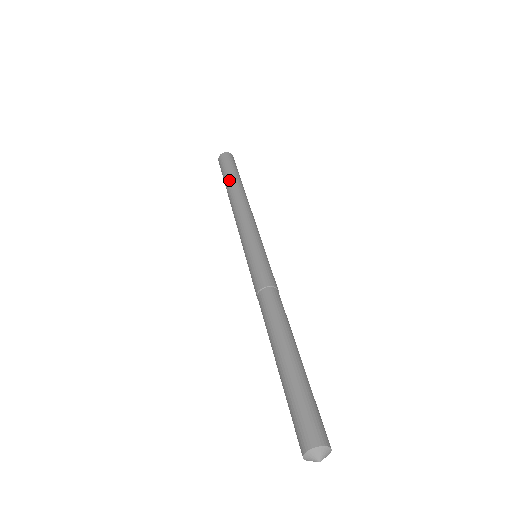
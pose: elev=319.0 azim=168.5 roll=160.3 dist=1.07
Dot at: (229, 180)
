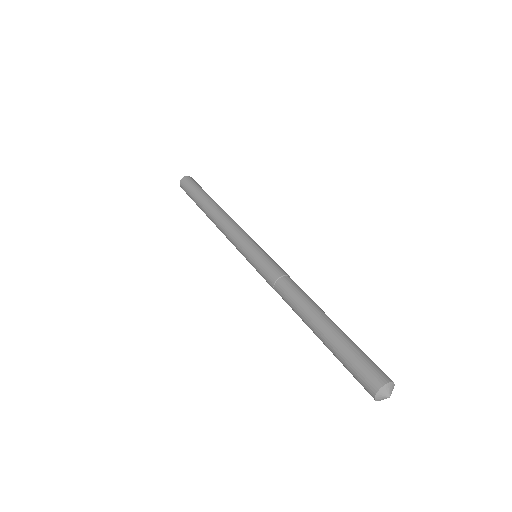
Dot at: (201, 199)
